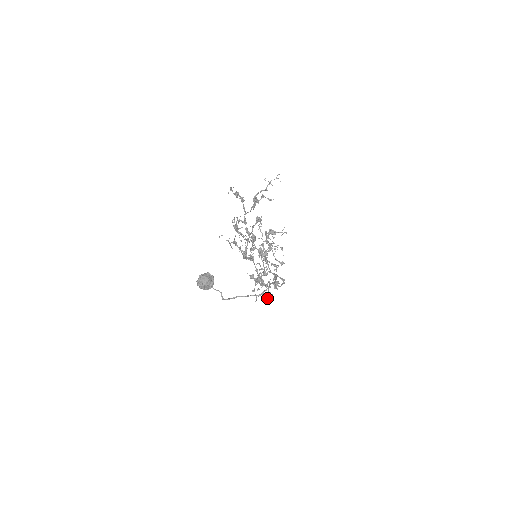
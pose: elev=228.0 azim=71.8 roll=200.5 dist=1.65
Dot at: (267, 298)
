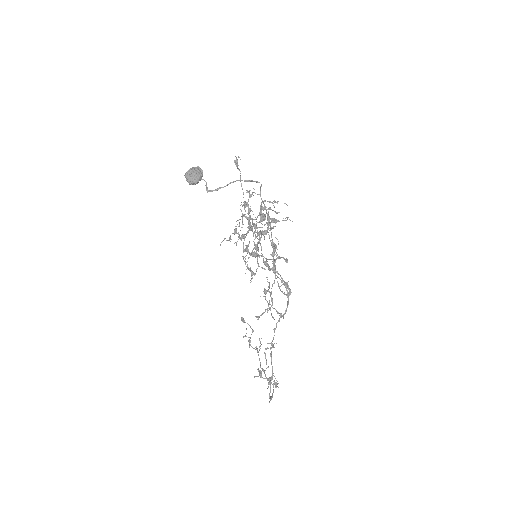
Dot at: (270, 397)
